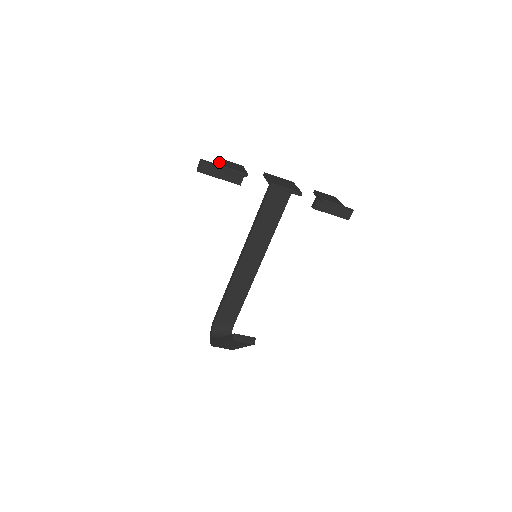
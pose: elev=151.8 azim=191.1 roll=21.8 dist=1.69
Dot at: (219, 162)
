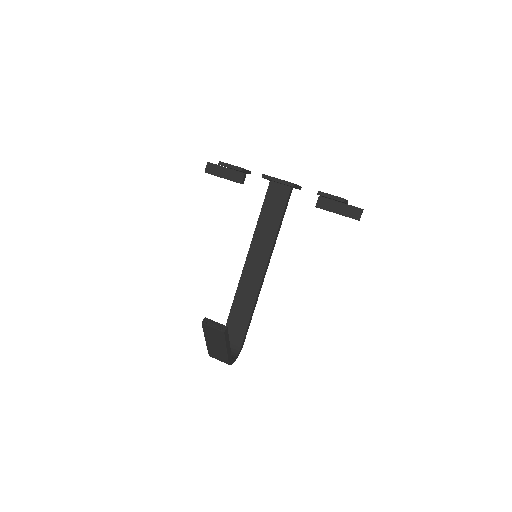
Dot at: occluded
